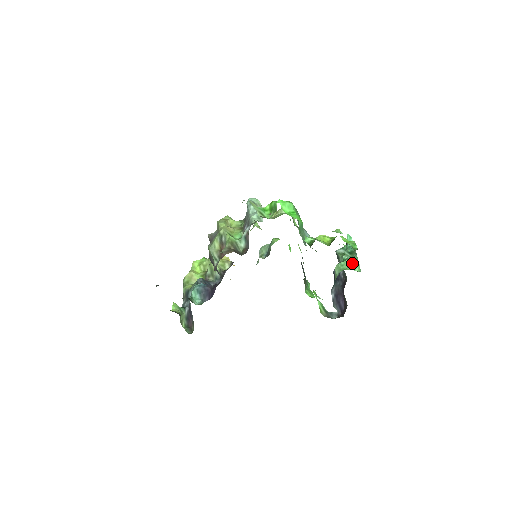
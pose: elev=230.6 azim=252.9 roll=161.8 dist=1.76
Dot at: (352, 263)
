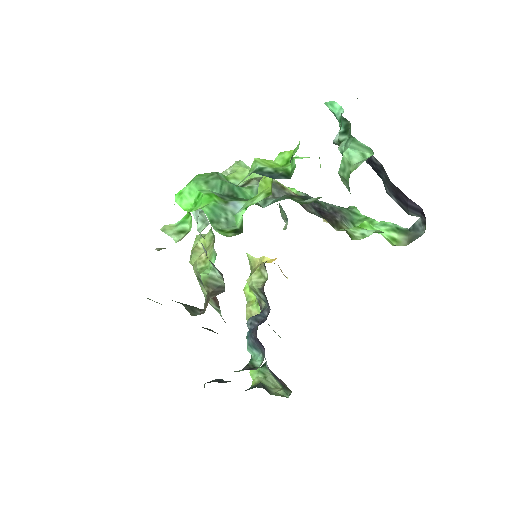
Dot at: (353, 152)
